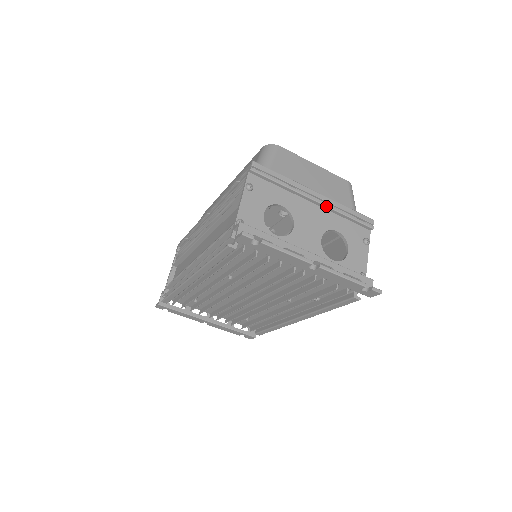
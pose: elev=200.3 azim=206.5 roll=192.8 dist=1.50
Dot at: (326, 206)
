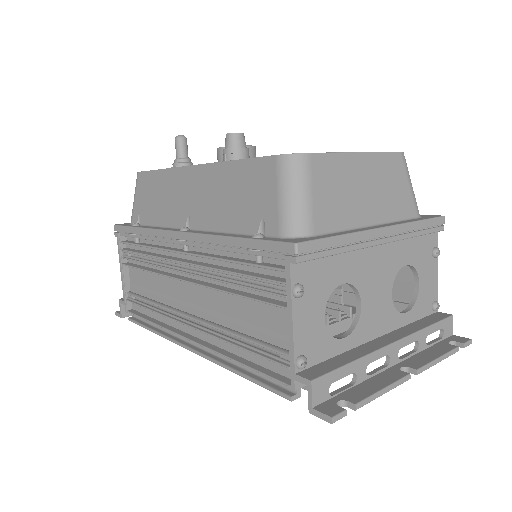
Dot at: (394, 241)
